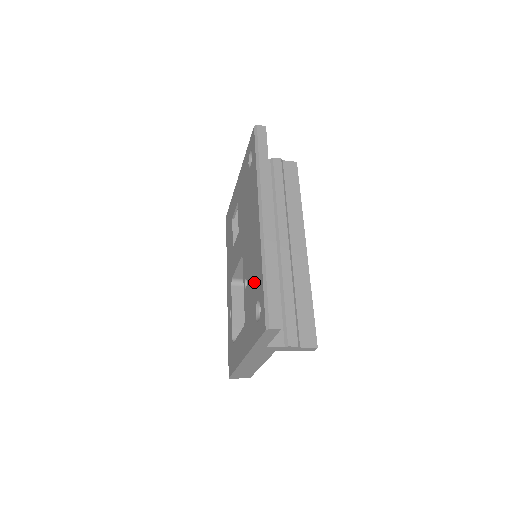
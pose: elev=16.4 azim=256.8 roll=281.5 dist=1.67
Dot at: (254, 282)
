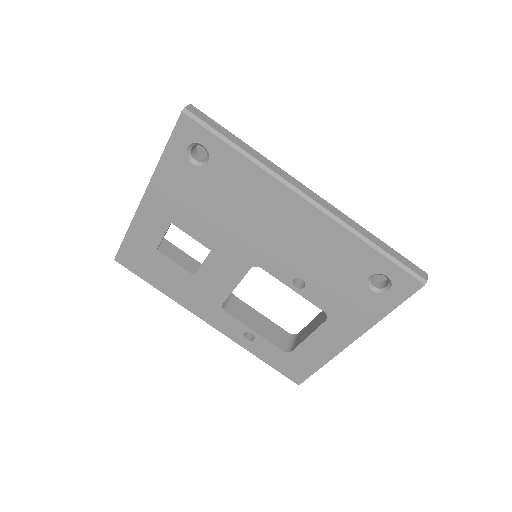
Dot at: (341, 267)
